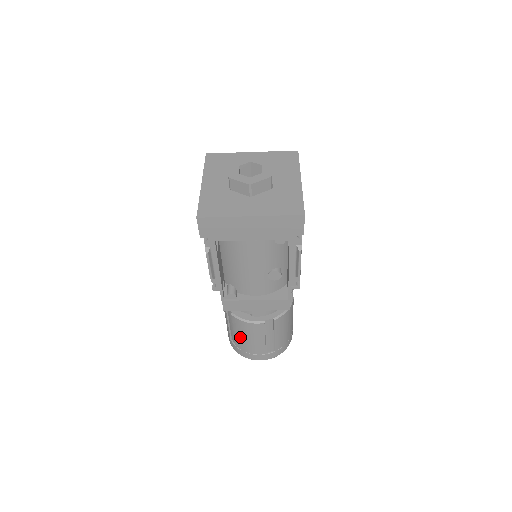
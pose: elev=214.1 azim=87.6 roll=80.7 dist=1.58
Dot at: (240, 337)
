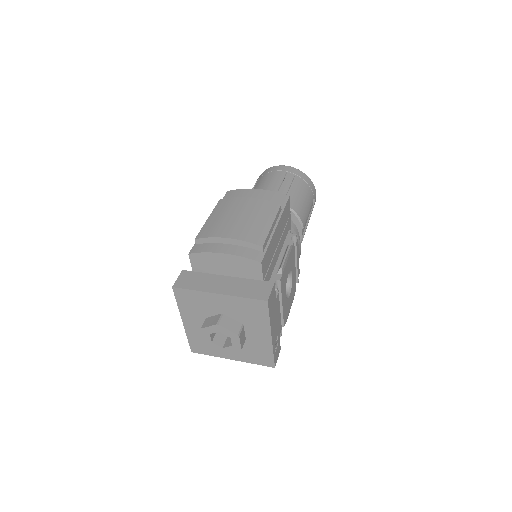
Dot at: occluded
